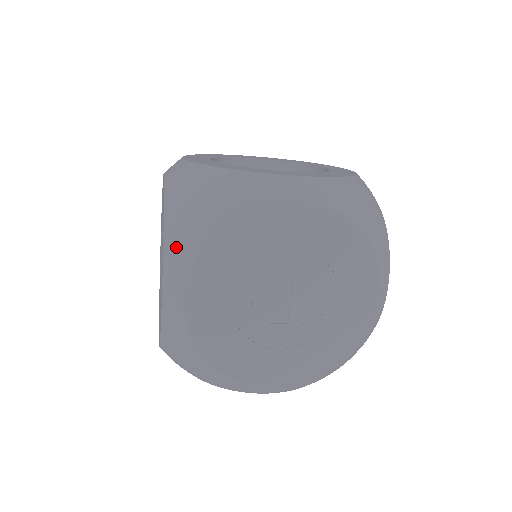
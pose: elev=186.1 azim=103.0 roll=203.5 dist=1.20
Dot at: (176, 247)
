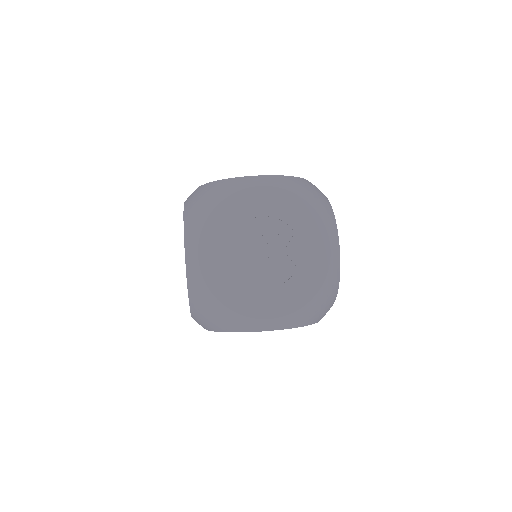
Dot at: (191, 227)
